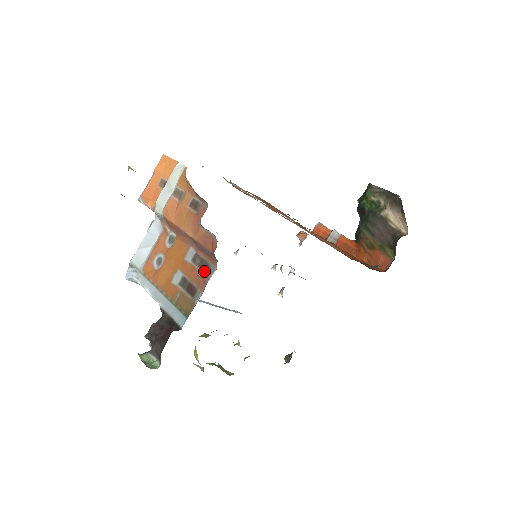
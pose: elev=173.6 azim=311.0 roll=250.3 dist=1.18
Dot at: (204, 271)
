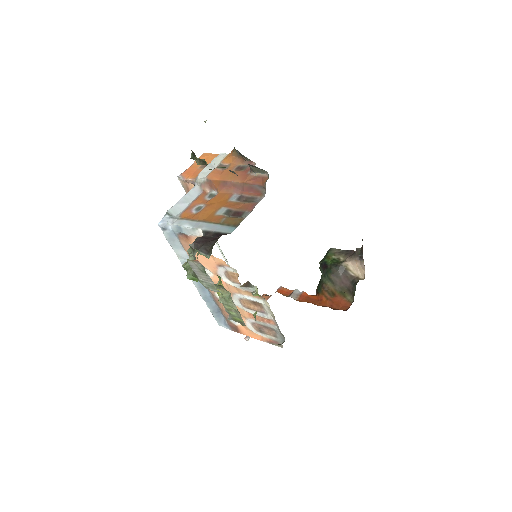
Dot at: (251, 202)
